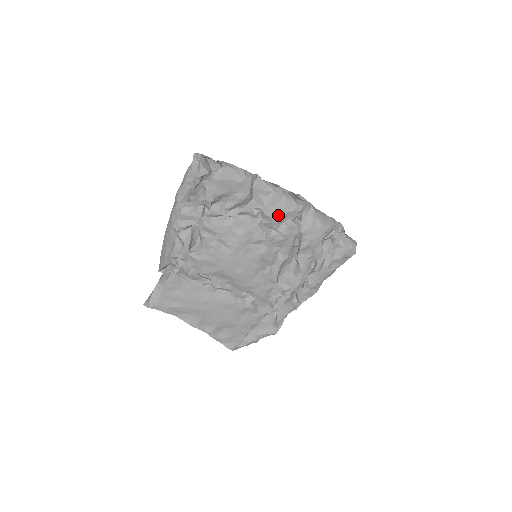
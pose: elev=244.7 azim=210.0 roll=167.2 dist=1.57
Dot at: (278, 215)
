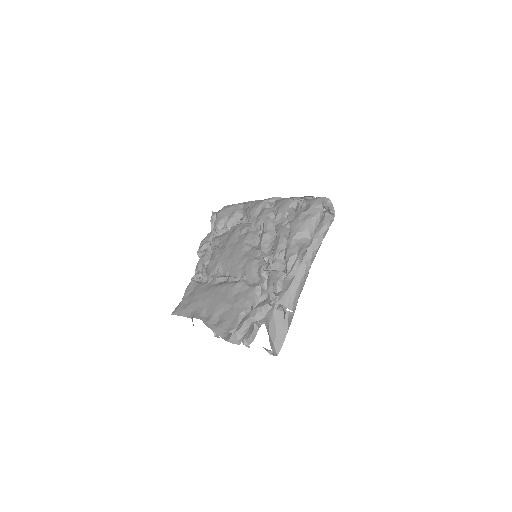
Dot at: (254, 208)
